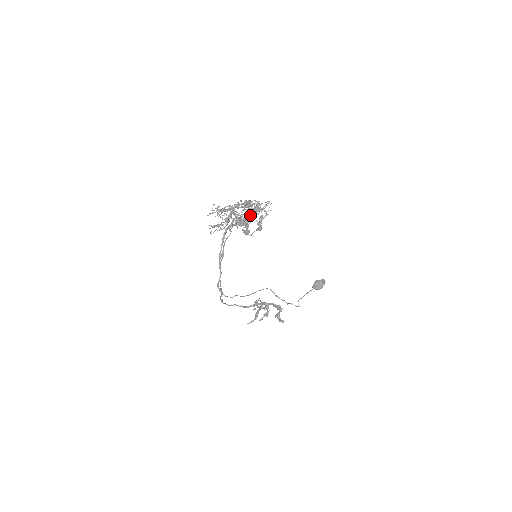
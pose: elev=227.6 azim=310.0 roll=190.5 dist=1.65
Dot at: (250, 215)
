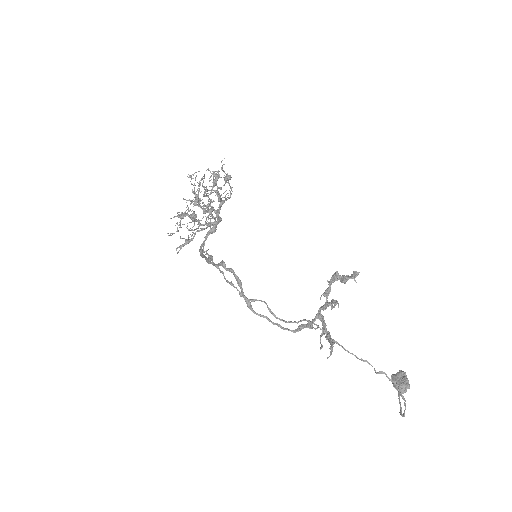
Dot at: (216, 210)
